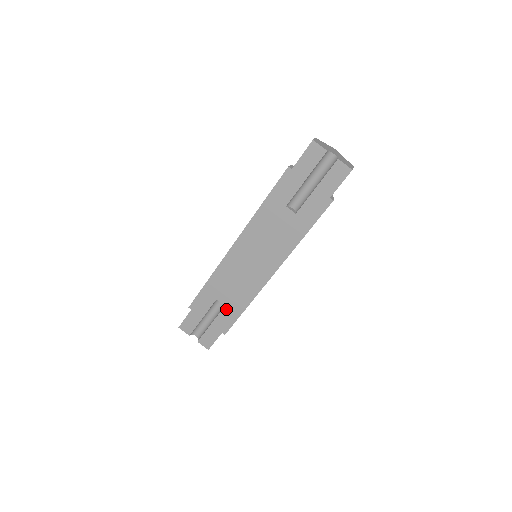
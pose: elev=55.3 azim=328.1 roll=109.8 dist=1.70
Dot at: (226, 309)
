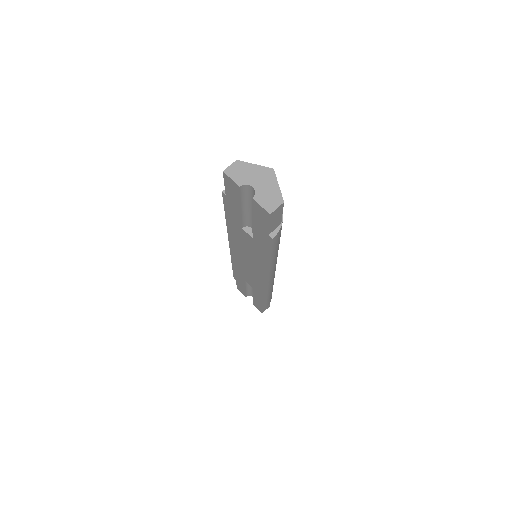
Dot at: (255, 291)
